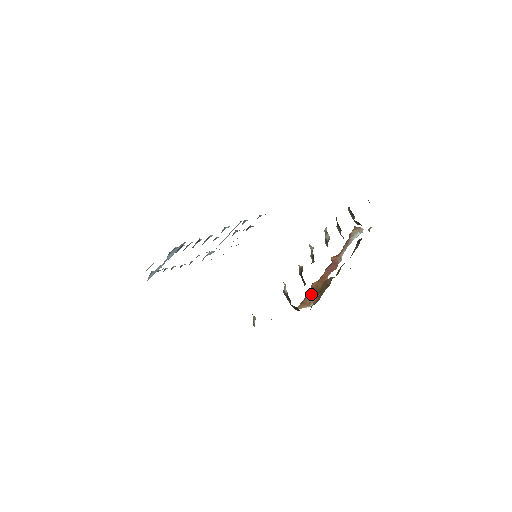
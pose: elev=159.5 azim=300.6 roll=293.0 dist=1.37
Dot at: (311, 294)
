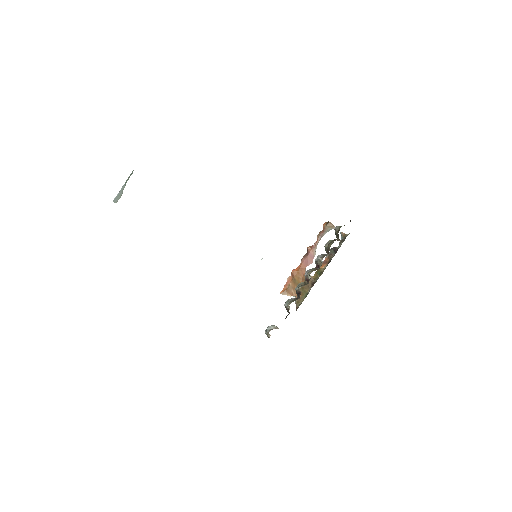
Dot at: (293, 285)
